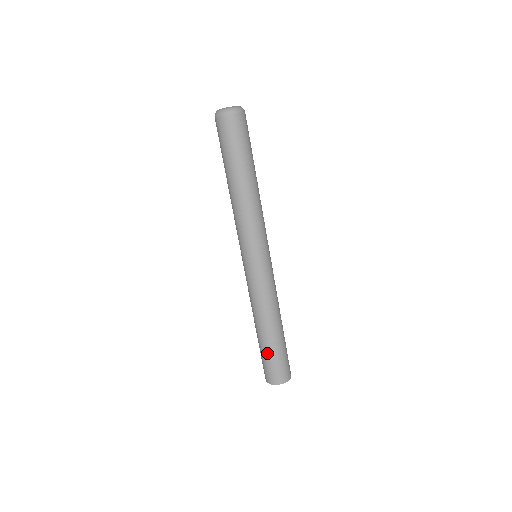
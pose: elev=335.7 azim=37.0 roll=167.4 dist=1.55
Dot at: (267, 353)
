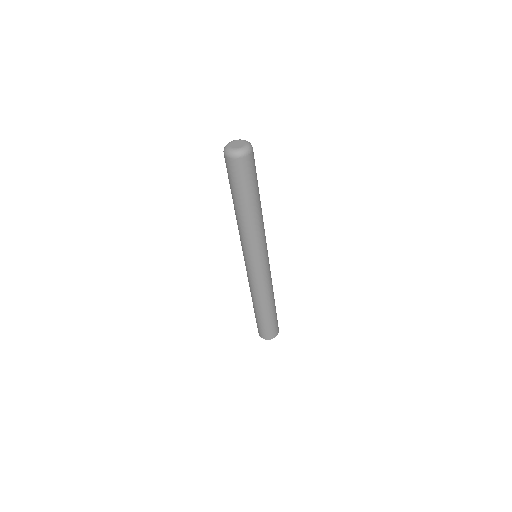
Dot at: (265, 322)
